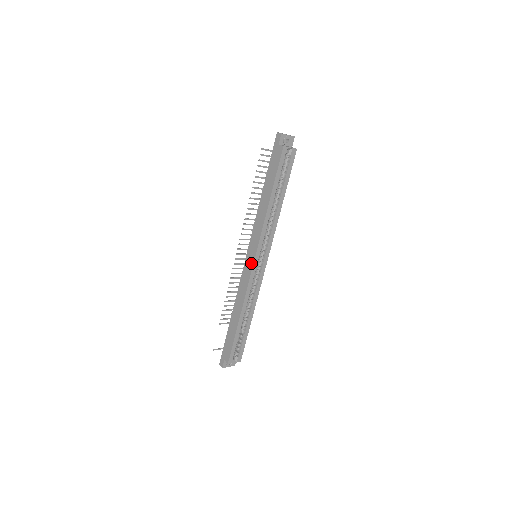
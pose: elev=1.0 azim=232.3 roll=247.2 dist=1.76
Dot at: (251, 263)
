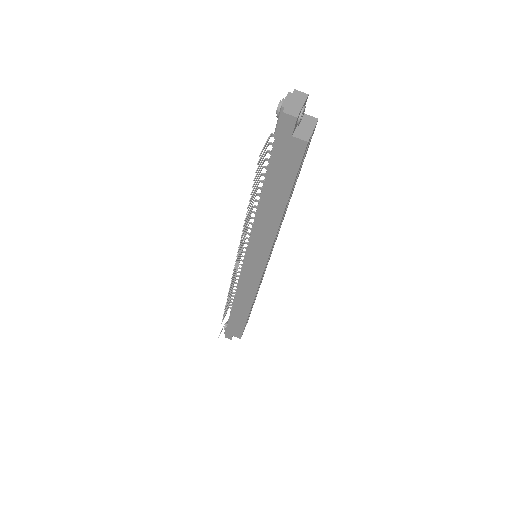
Dot at: (258, 273)
